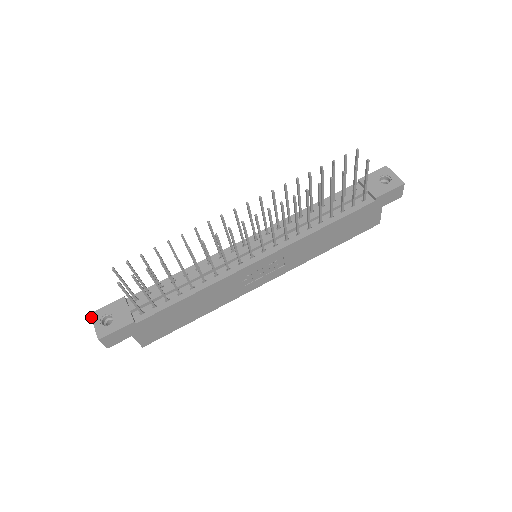
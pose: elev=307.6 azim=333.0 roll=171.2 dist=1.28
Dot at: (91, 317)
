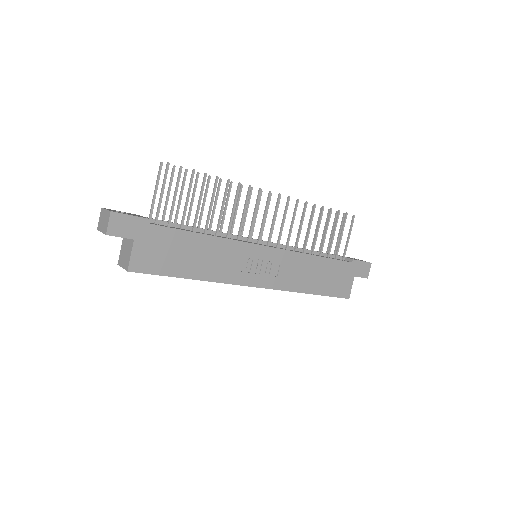
Dot at: (103, 208)
